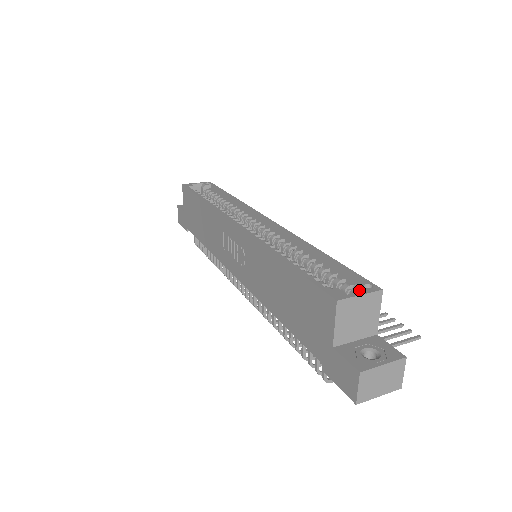
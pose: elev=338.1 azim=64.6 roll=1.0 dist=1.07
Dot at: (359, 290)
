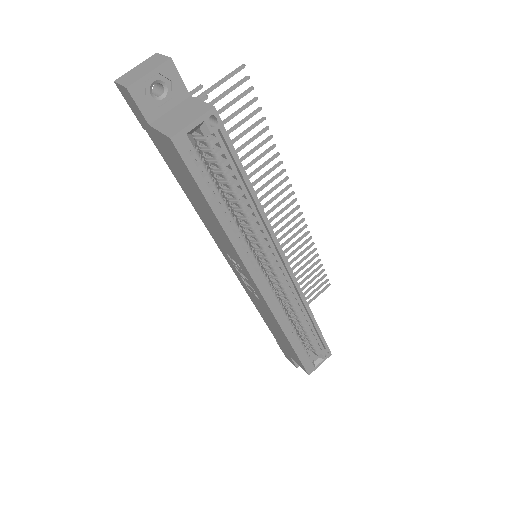
Dot at: (321, 357)
